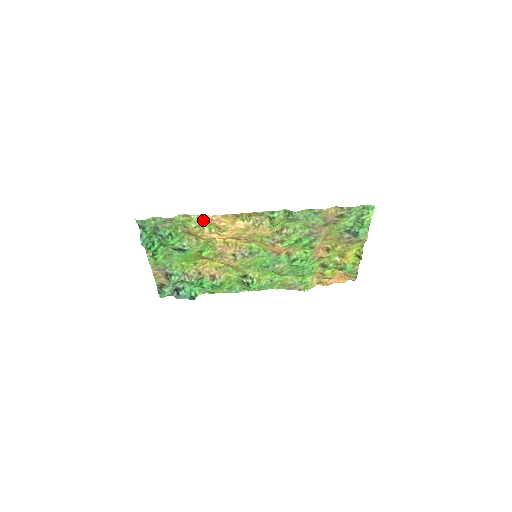
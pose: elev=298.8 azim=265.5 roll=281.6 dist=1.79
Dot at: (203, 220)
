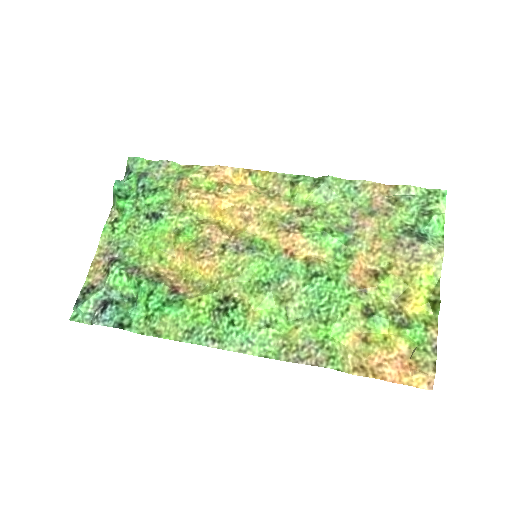
Dot at: (205, 173)
